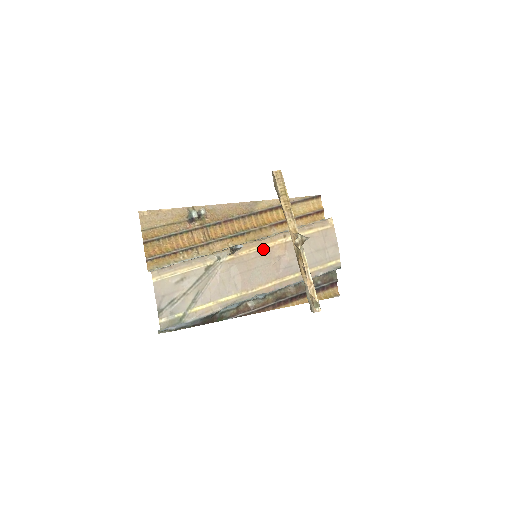
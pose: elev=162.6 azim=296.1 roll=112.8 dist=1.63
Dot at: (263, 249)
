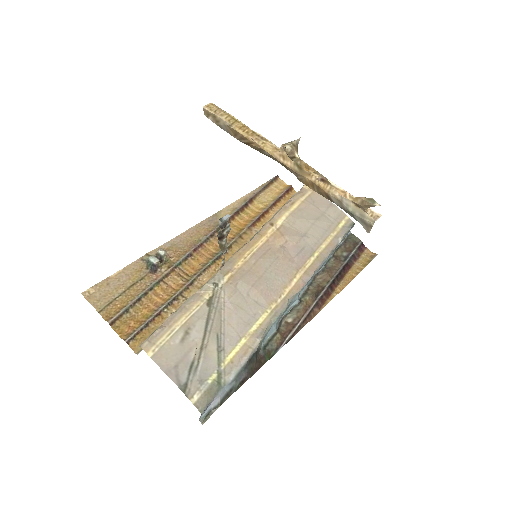
Dot at: (258, 248)
